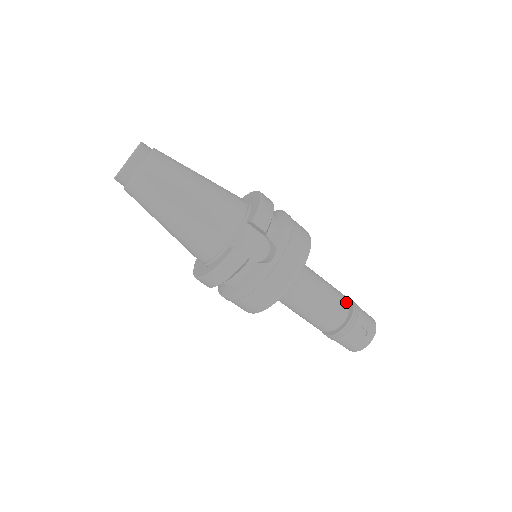
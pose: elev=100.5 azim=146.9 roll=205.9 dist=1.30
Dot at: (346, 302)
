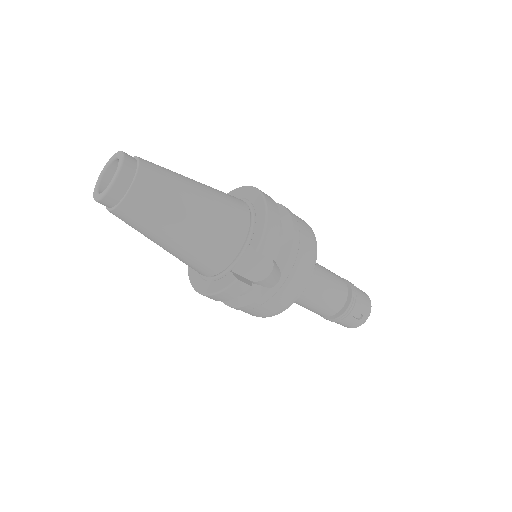
Dot at: (345, 292)
